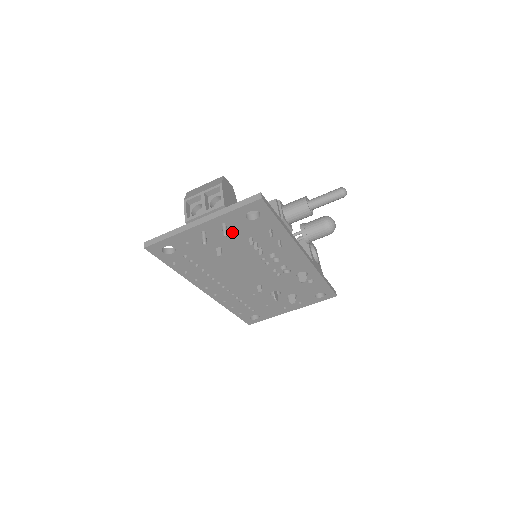
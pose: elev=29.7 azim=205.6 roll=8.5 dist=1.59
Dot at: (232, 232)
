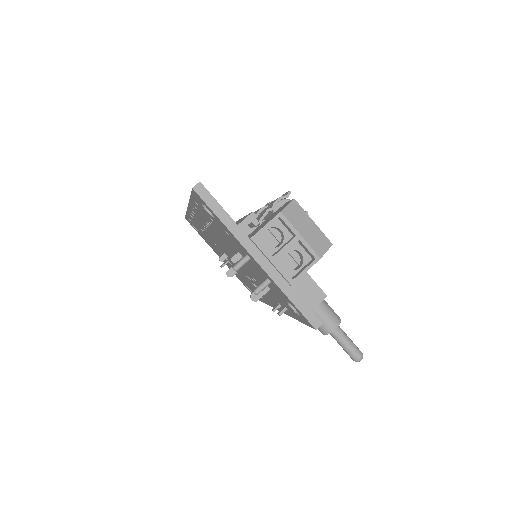
Dot at: (265, 279)
